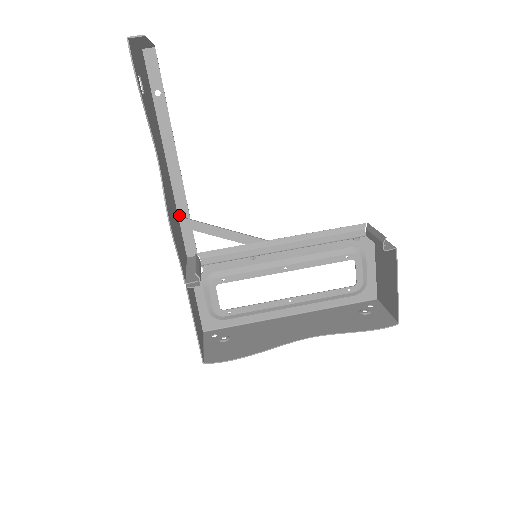
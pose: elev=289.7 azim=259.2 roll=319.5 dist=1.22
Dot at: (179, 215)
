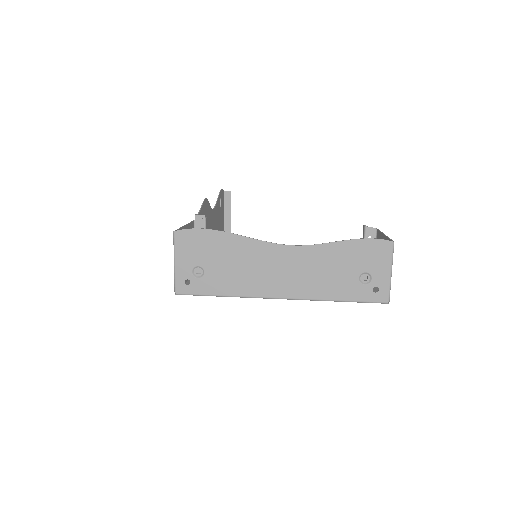
Dot at: occluded
